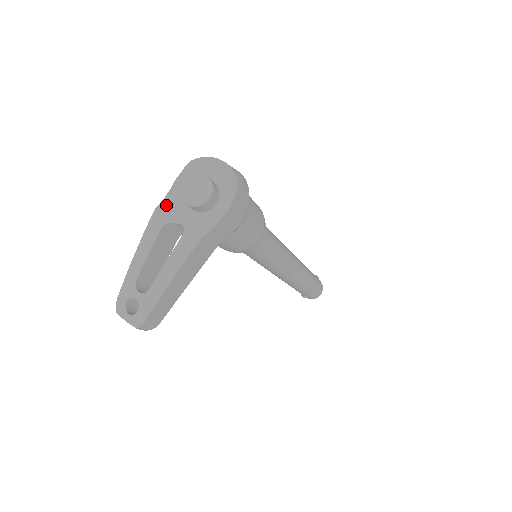
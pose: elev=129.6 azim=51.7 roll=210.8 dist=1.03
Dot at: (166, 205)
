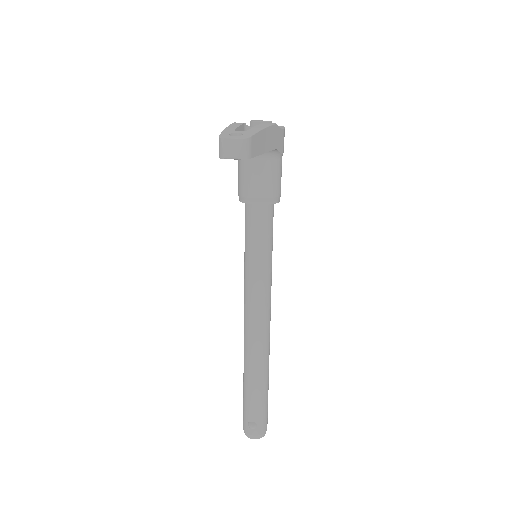
Dot at: occluded
